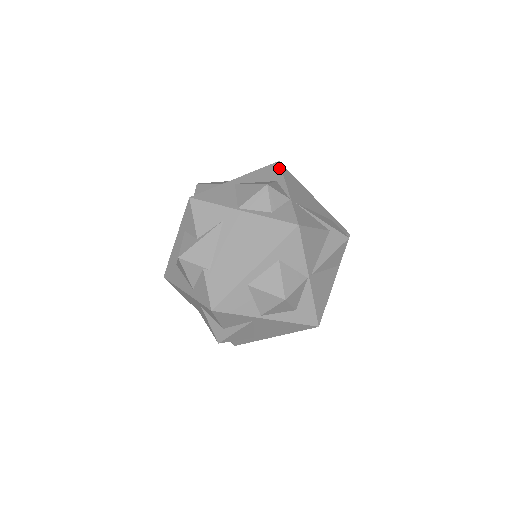
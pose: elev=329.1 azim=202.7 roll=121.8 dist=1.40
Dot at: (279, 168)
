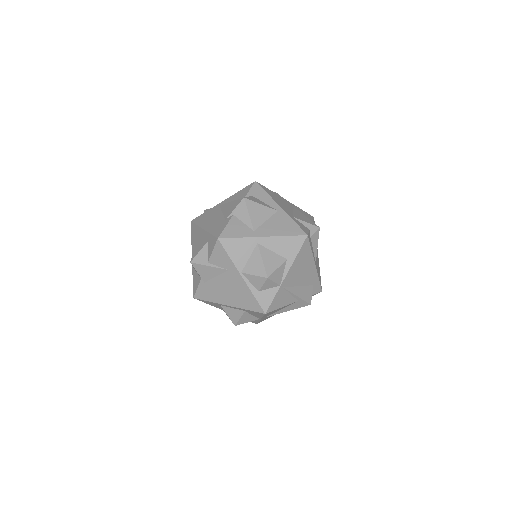
Dot at: (301, 245)
